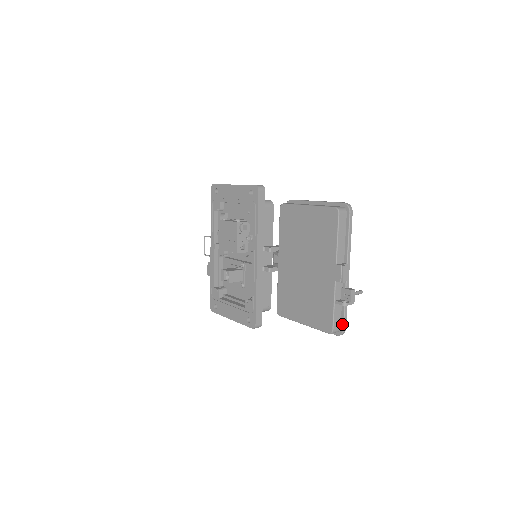
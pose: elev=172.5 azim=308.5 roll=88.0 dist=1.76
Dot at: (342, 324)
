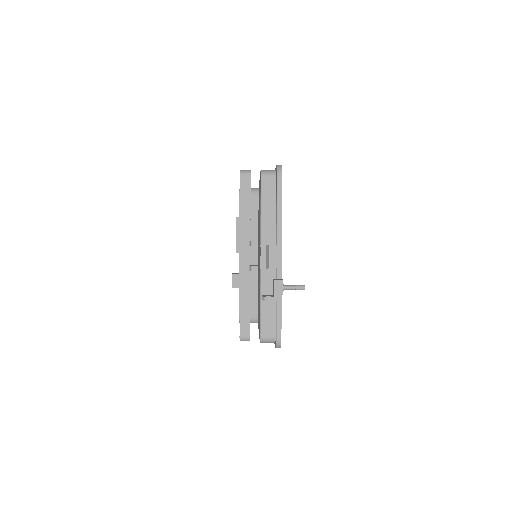
Dot at: (275, 330)
